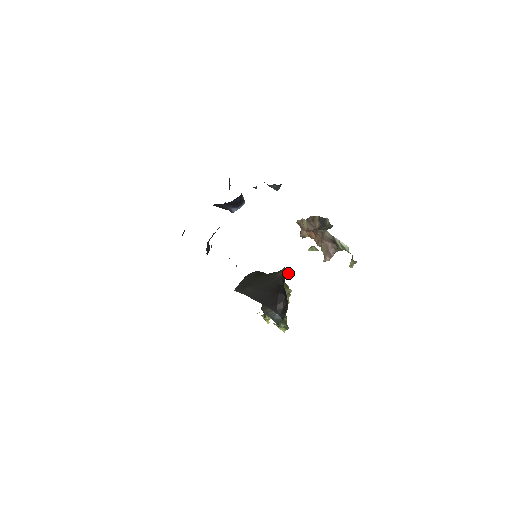
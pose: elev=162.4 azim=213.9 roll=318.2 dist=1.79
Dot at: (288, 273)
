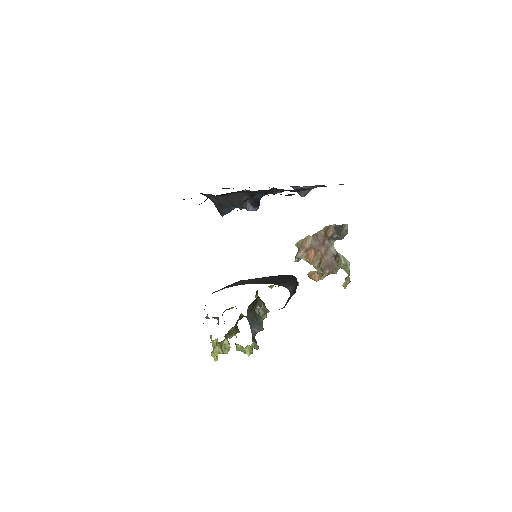
Dot at: occluded
